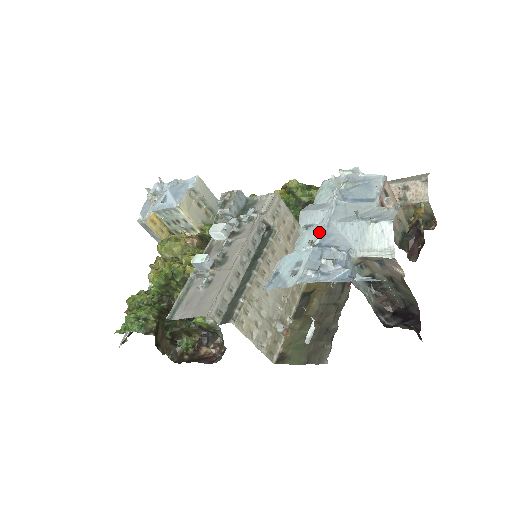
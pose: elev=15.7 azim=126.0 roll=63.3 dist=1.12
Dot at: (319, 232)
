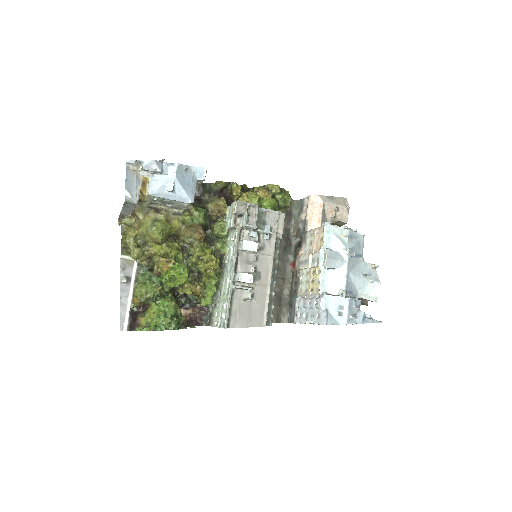
Dot at: (343, 280)
